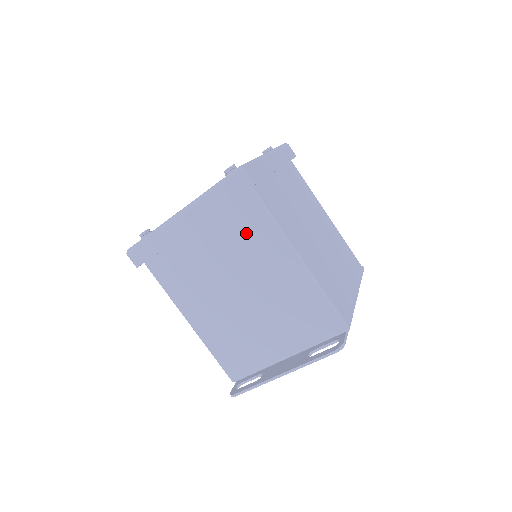
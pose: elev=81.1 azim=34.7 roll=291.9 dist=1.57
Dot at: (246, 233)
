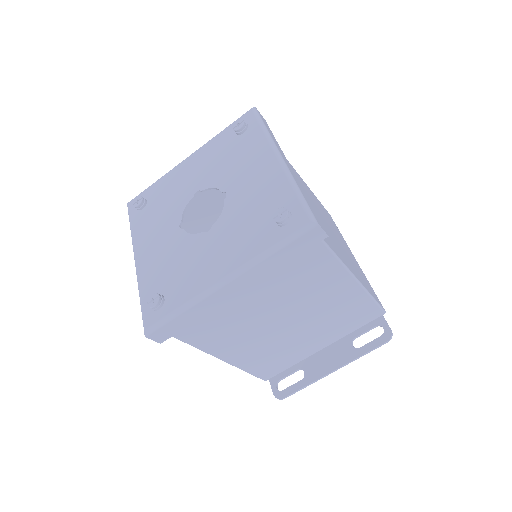
Dot at: (303, 275)
